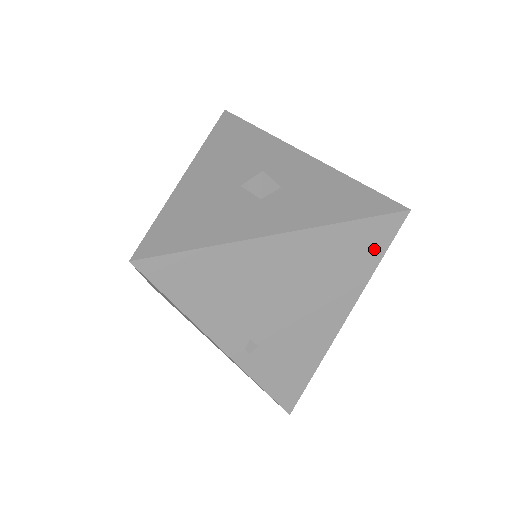
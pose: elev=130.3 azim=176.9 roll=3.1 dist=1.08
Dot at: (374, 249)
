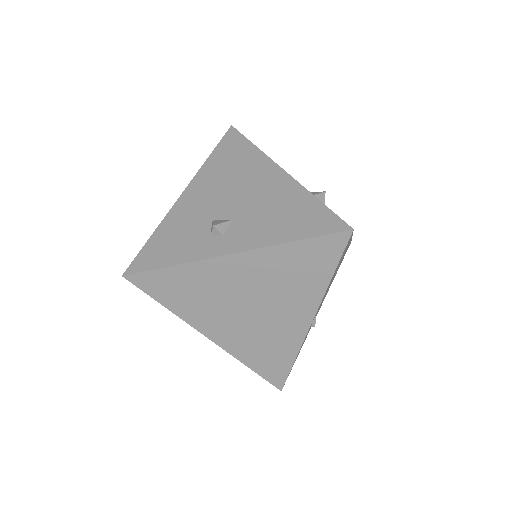
Dot at: occluded
